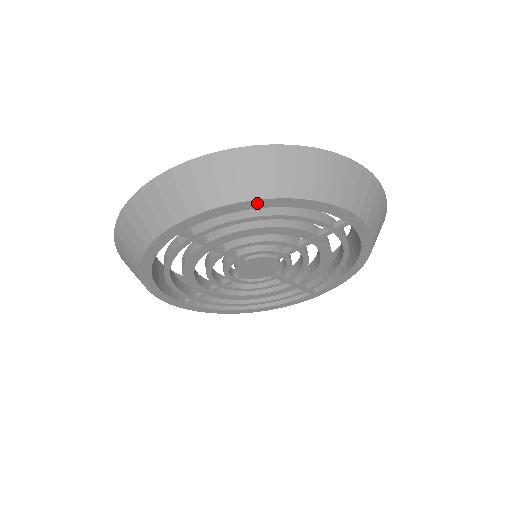
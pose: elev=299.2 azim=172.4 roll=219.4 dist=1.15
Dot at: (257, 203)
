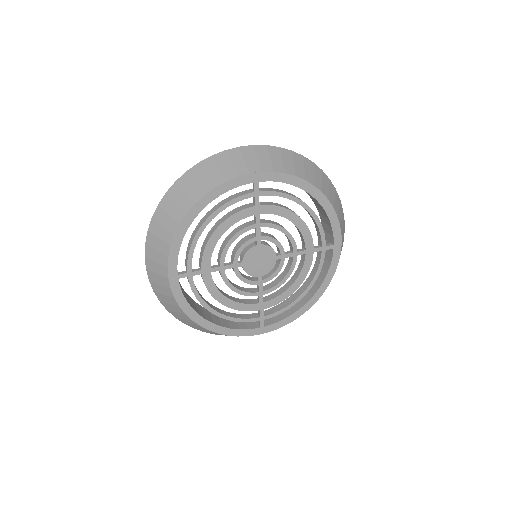
Dot at: (311, 188)
